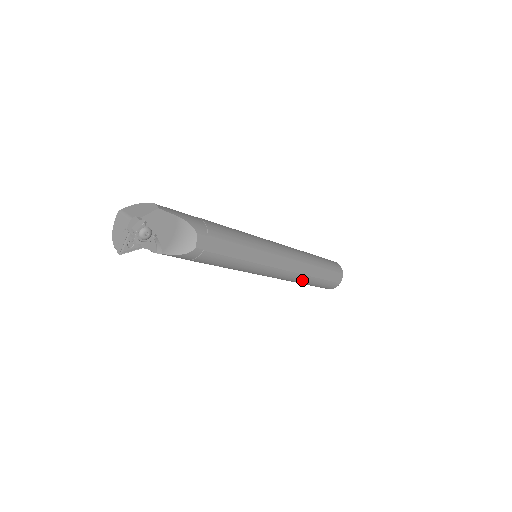
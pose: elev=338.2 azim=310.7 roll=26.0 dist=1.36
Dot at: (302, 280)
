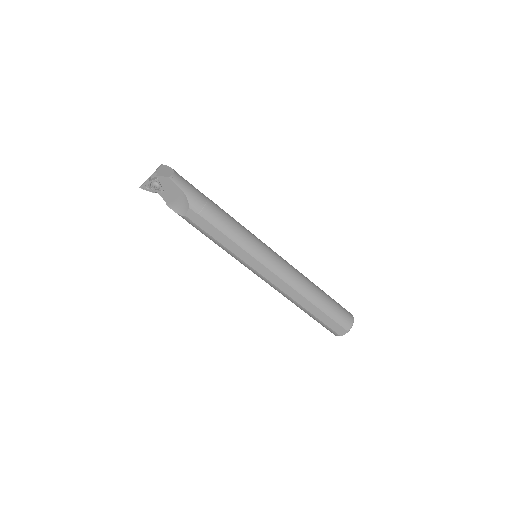
Dot at: (293, 302)
